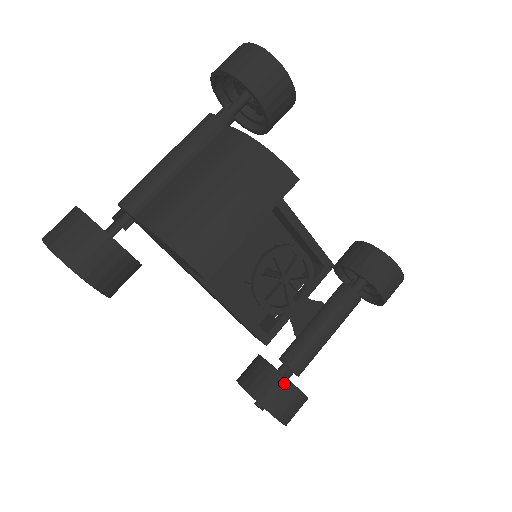
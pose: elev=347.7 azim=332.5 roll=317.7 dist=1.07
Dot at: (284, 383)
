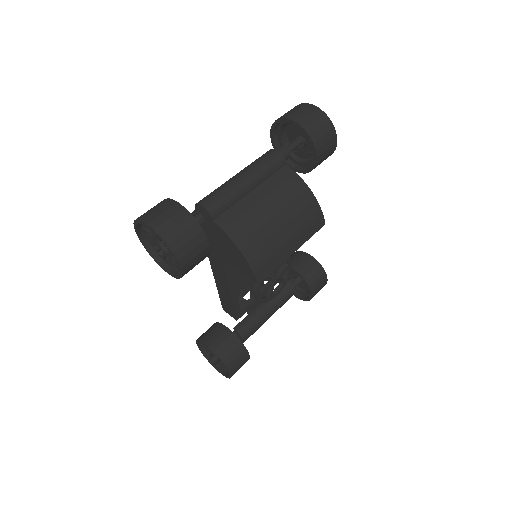
Dot at: (242, 349)
